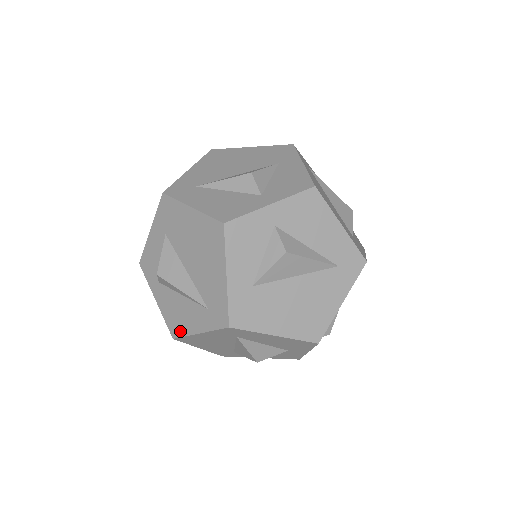
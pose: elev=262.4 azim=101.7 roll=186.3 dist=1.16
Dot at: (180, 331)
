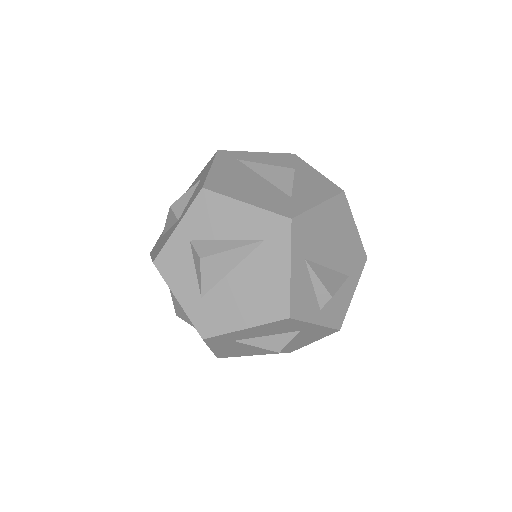
Dot at: occluded
